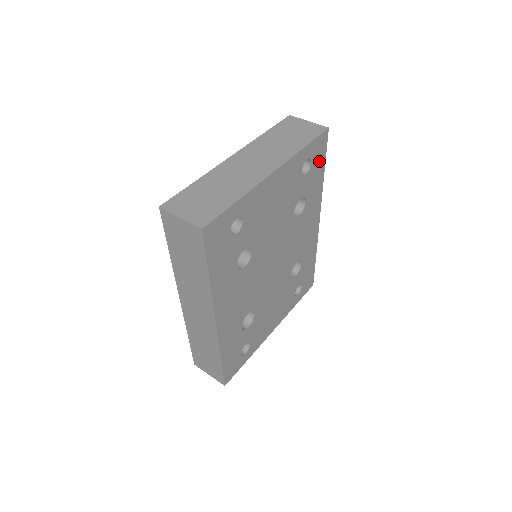
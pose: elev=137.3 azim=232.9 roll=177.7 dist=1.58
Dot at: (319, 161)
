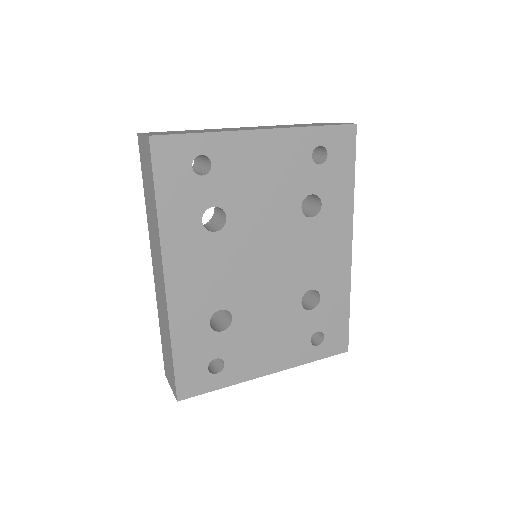
Dot at: (343, 160)
